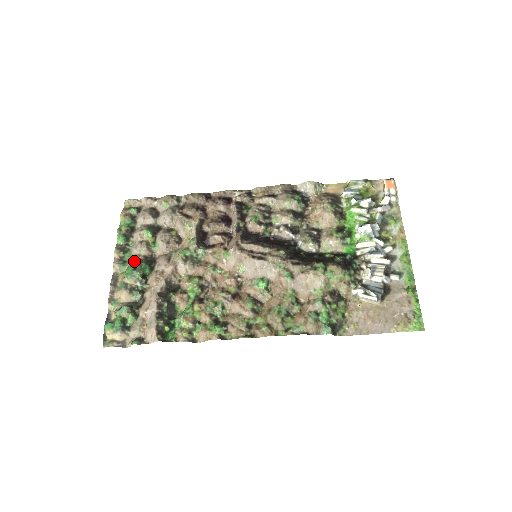
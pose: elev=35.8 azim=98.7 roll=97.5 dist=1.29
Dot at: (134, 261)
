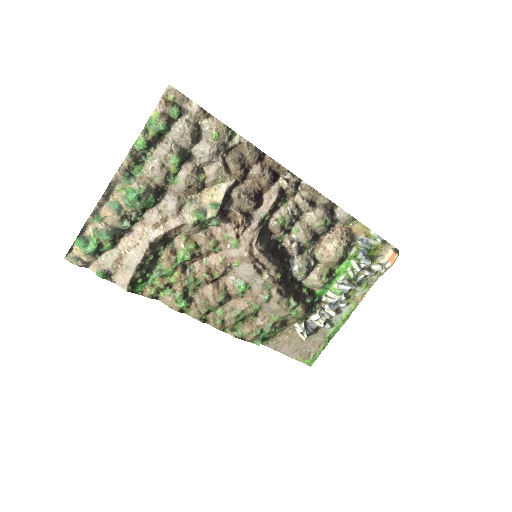
Dot at: (143, 187)
